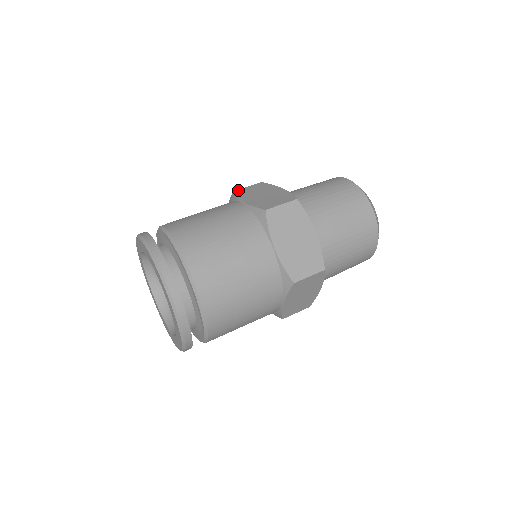
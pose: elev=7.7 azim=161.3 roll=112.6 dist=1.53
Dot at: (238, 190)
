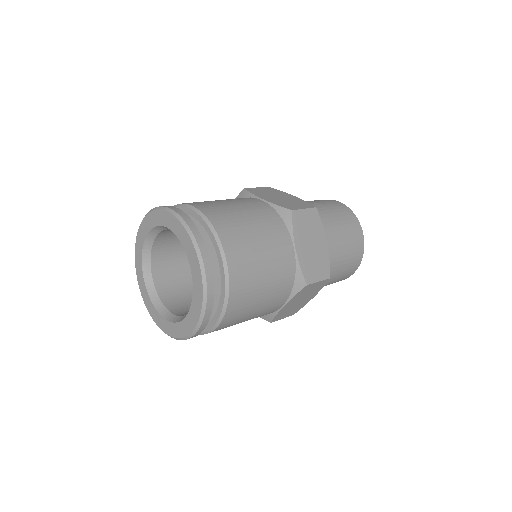
Dot at: occluded
